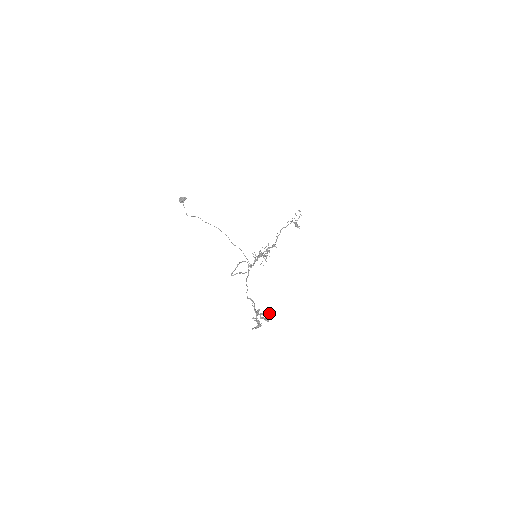
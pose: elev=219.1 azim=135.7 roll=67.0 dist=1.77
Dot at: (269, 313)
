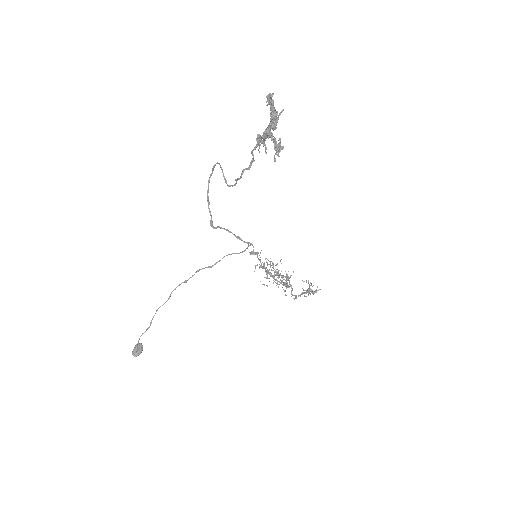
Dot at: occluded
